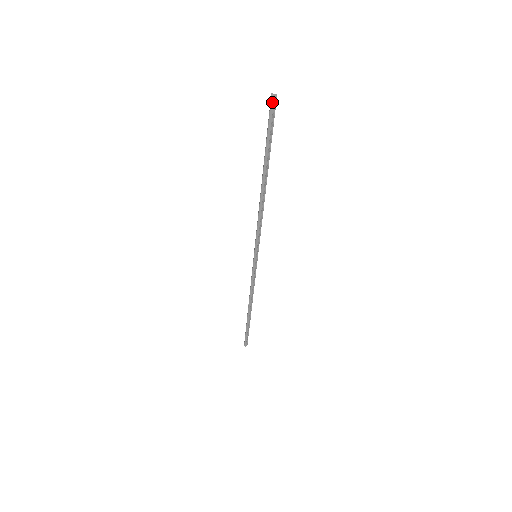
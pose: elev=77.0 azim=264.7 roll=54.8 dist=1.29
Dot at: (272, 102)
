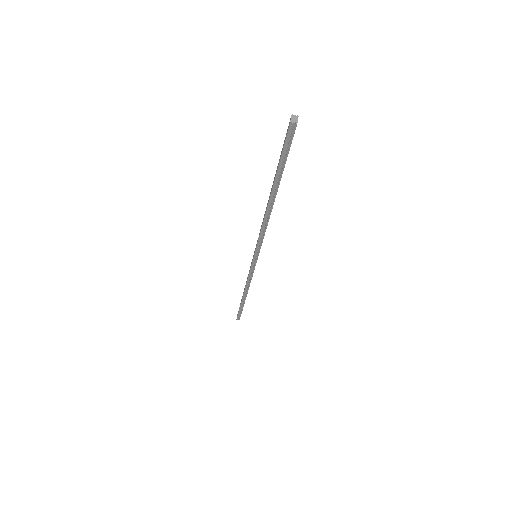
Dot at: (291, 126)
